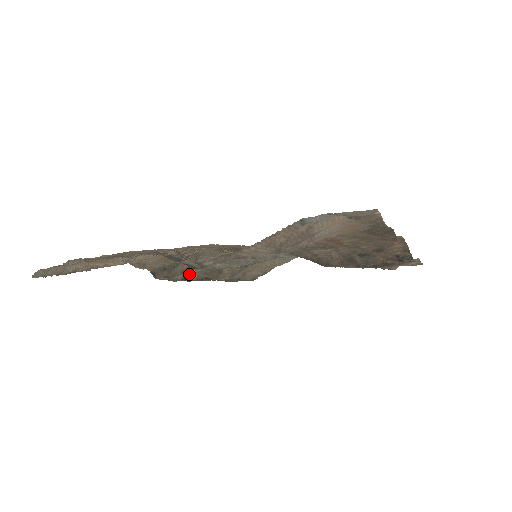
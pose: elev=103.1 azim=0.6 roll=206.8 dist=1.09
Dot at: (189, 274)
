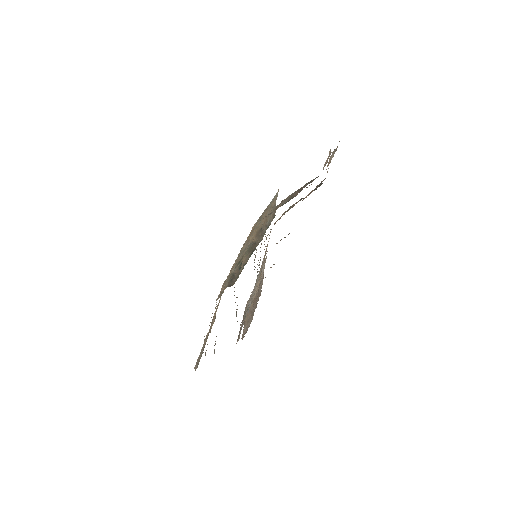
Dot at: (243, 262)
